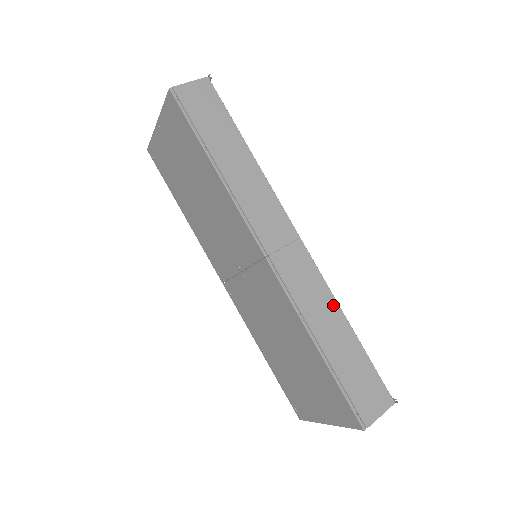
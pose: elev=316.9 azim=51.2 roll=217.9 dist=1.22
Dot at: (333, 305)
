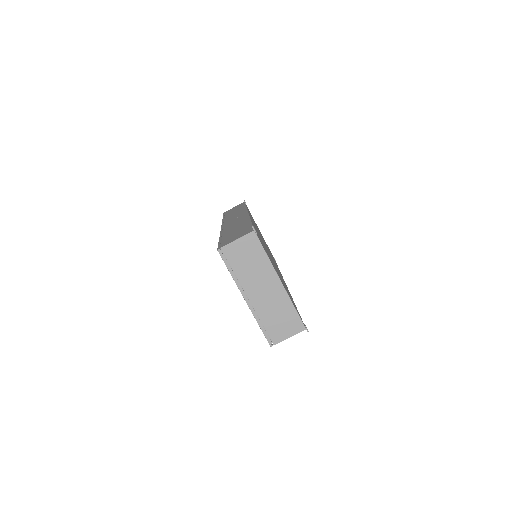
Dot at: occluded
